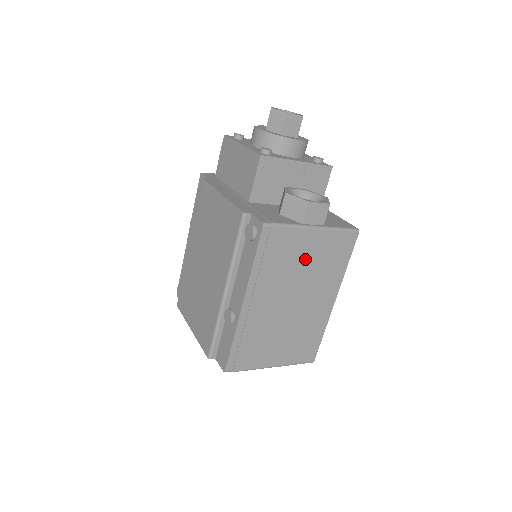
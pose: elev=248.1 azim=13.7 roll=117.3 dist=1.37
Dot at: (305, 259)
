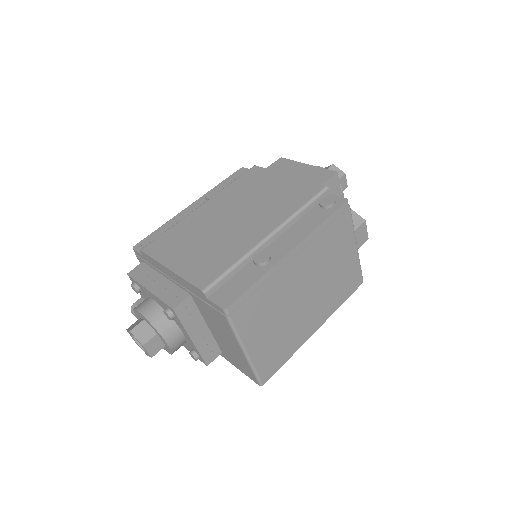
Dot at: (337, 263)
